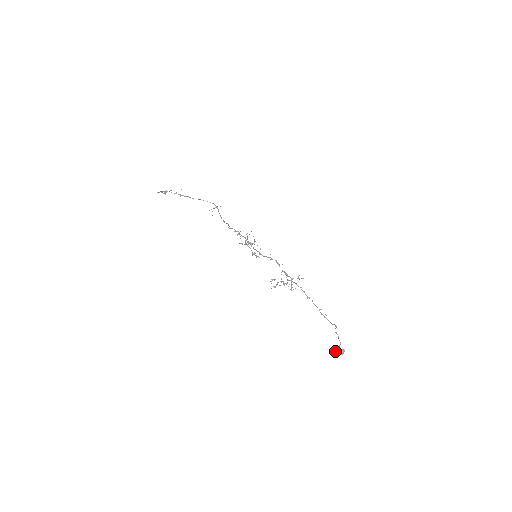
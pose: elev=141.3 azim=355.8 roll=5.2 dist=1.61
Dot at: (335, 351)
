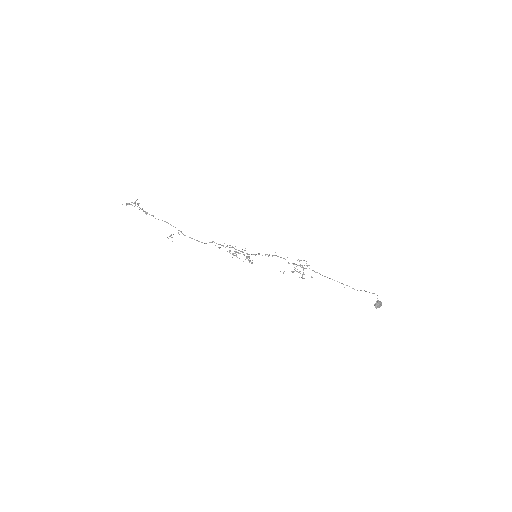
Dot at: (378, 301)
